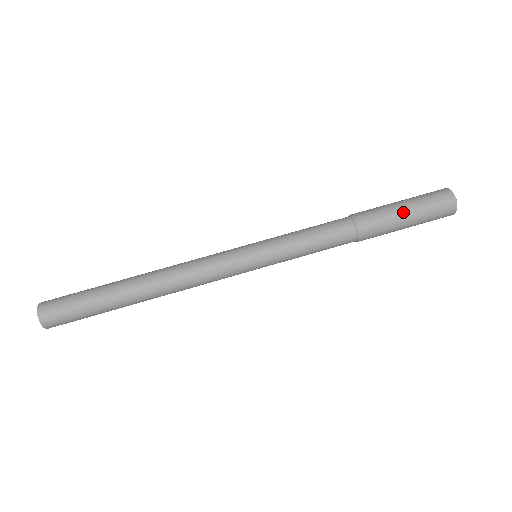
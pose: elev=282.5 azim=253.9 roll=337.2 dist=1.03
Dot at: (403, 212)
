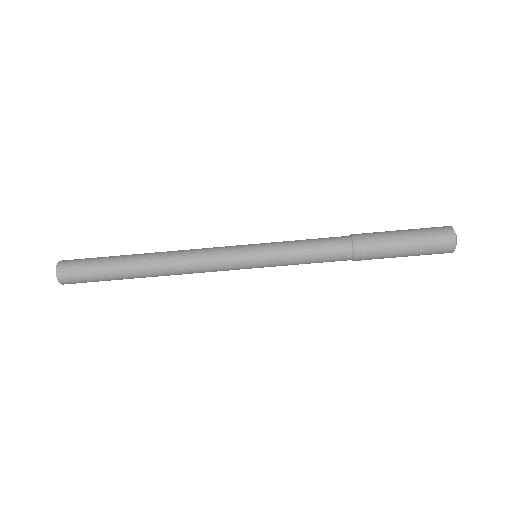
Dot at: (402, 249)
